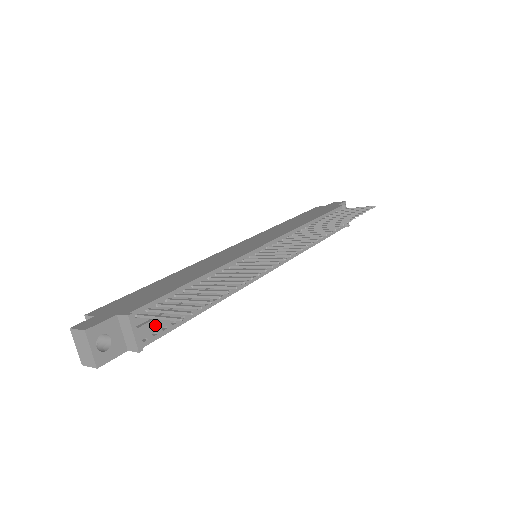
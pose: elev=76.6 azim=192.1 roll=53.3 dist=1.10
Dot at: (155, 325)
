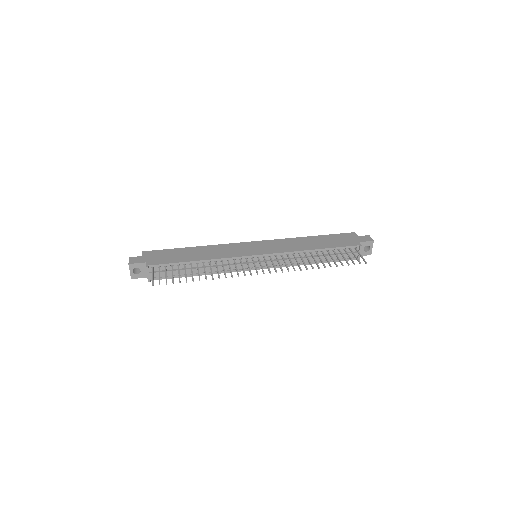
Dot at: (160, 274)
